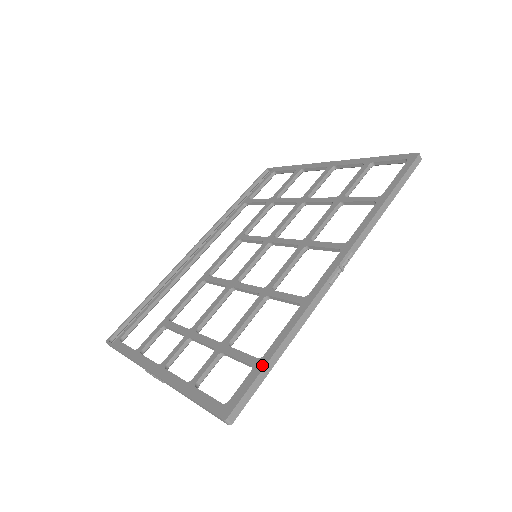
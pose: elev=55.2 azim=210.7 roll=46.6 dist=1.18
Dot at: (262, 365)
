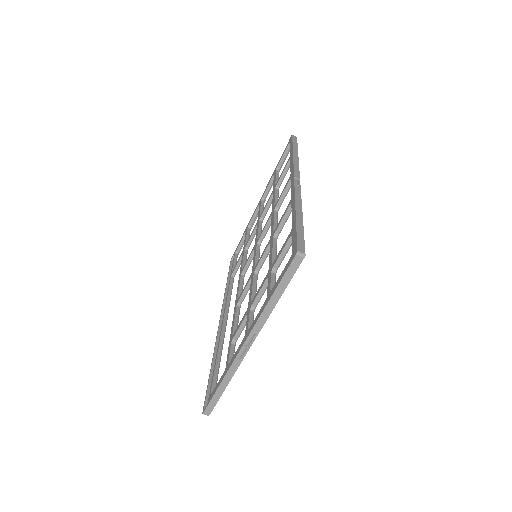
Dot at: (294, 226)
